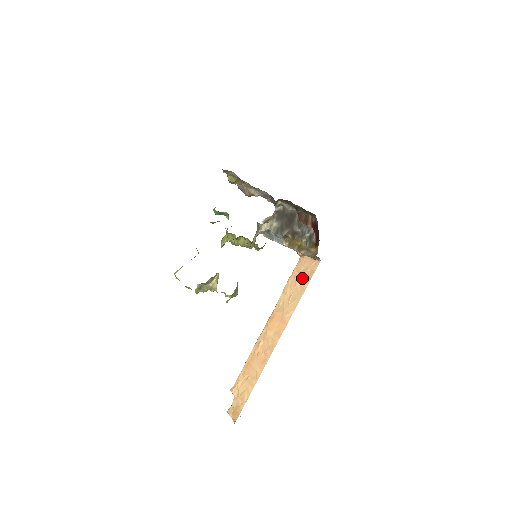
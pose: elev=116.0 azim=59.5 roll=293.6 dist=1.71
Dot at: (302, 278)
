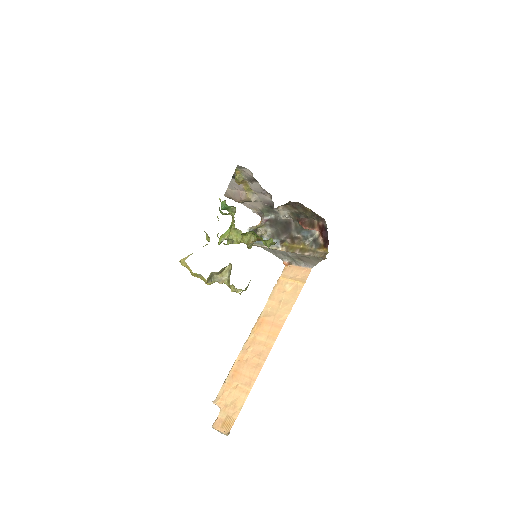
Dot at: (292, 284)
